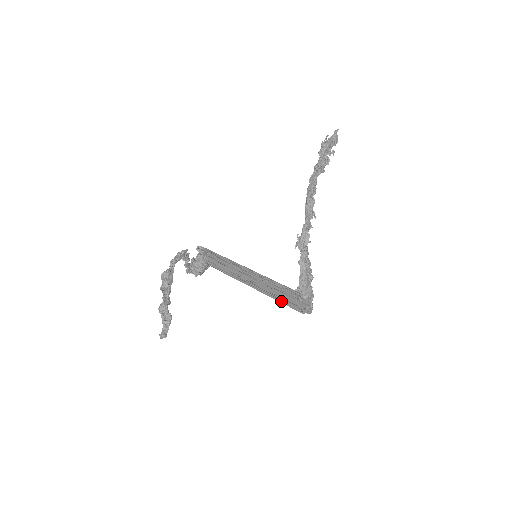
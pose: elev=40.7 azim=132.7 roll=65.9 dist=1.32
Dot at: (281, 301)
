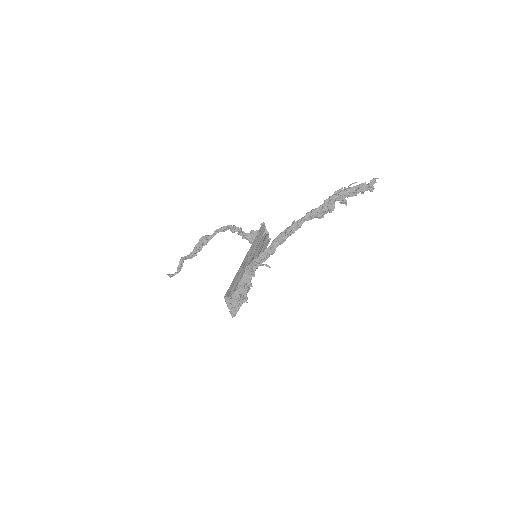
Dot at: occluded
